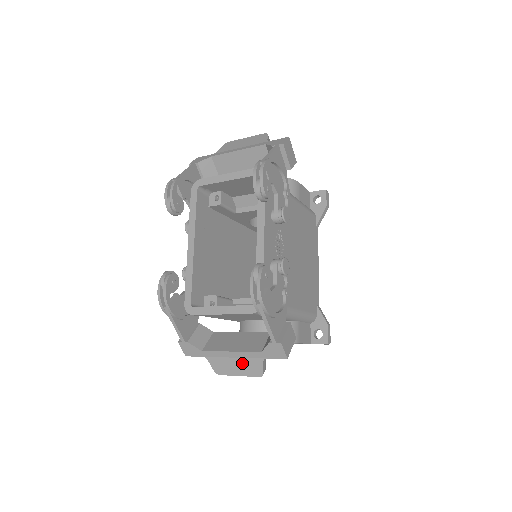
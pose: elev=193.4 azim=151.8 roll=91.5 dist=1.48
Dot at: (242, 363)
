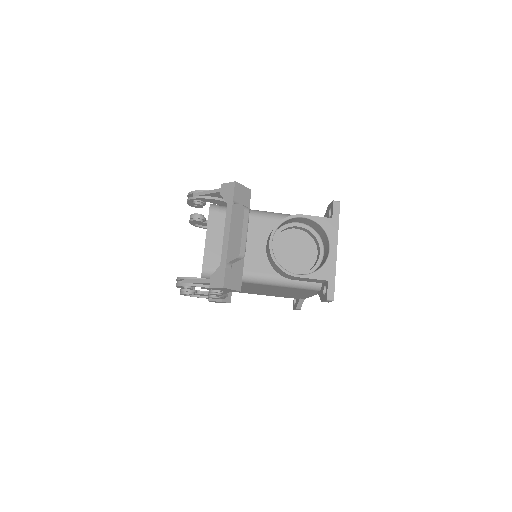
Dot at: (234, 225)
